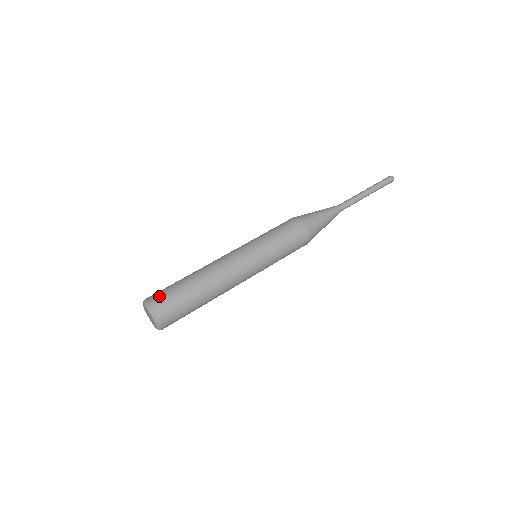
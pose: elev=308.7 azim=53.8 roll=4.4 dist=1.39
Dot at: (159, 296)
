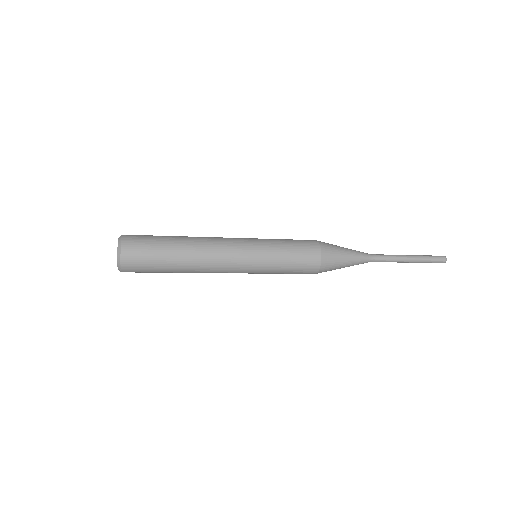
Dot at: occluded
